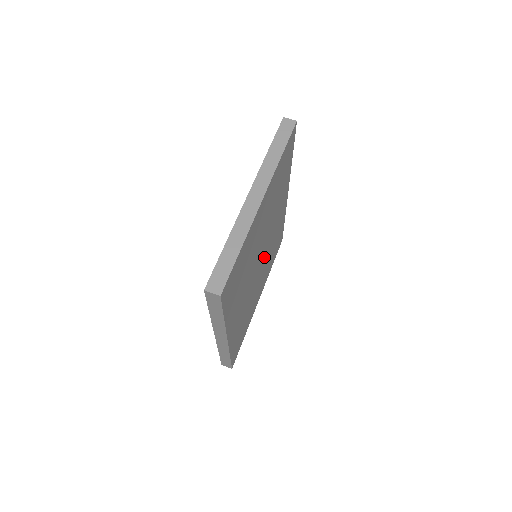
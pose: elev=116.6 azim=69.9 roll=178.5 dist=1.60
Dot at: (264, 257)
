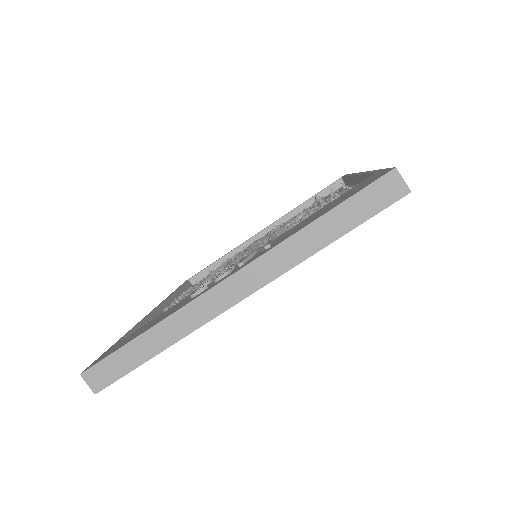
Dot at: occluded
